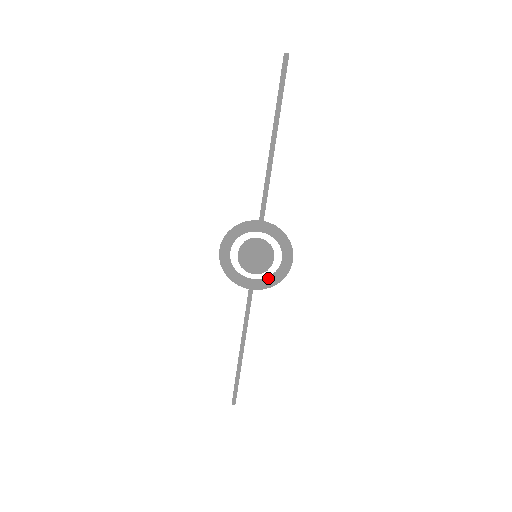
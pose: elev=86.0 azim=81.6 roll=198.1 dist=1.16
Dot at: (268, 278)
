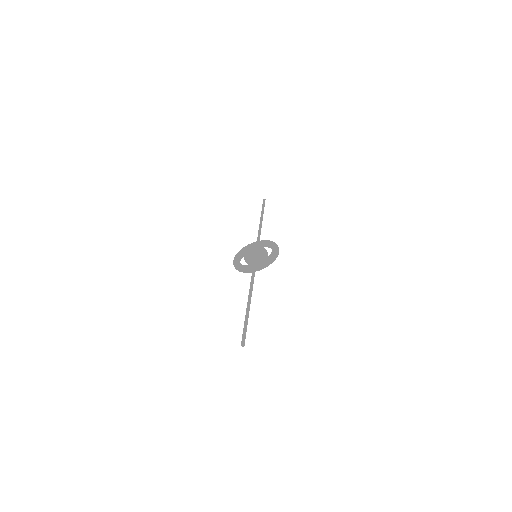
Dot at: occluded
